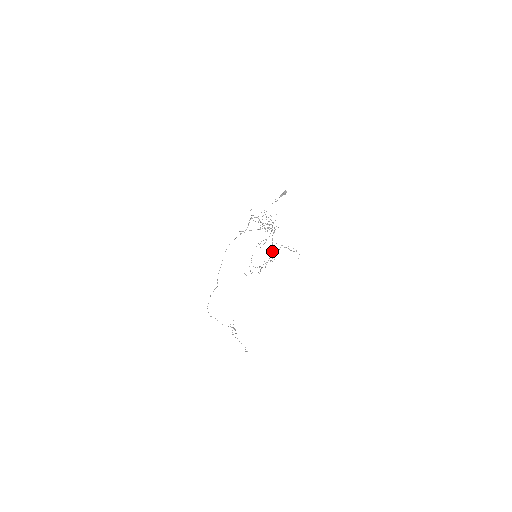
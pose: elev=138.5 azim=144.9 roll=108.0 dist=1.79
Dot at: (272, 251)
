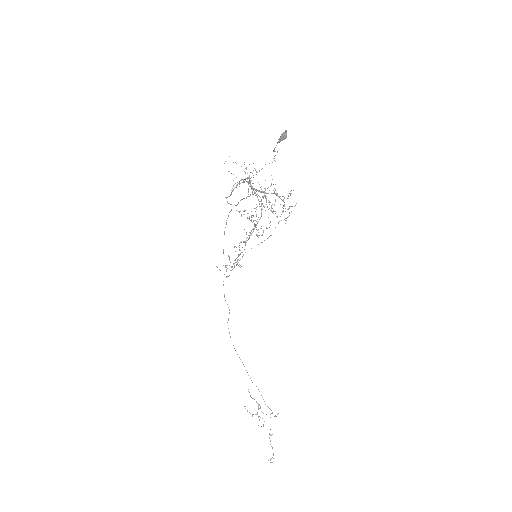
Dot at: (251, 234)
